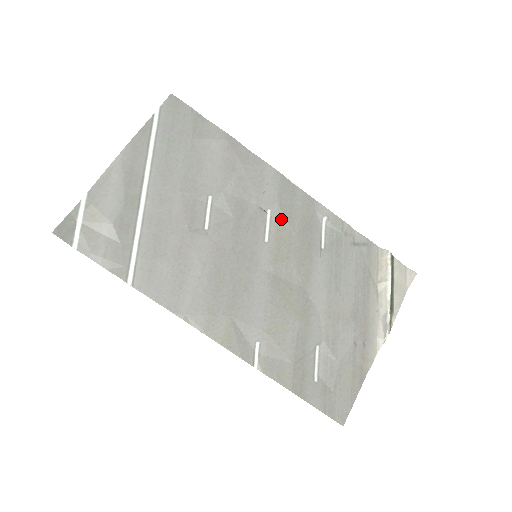
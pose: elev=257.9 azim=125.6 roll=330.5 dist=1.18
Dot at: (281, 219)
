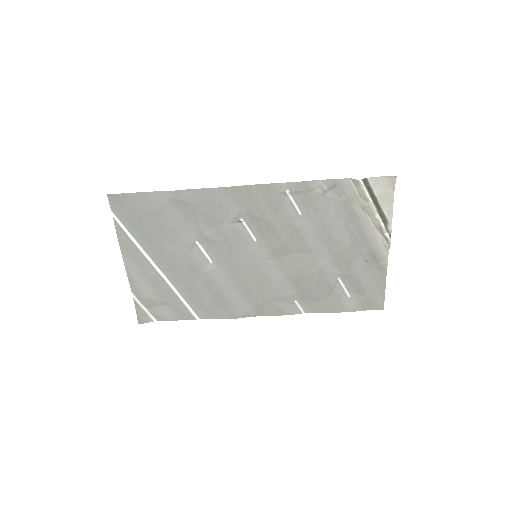
Dot at: (254, 219)
